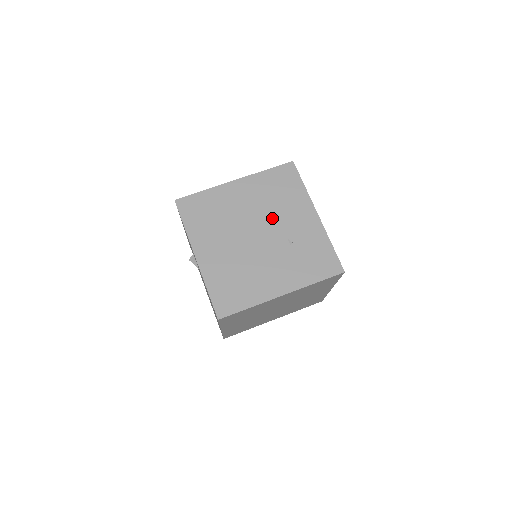
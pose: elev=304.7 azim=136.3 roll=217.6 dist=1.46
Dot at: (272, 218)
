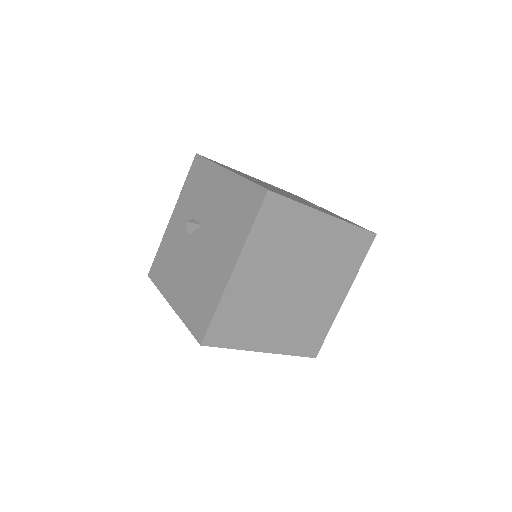
Dot at: (292, 195)
